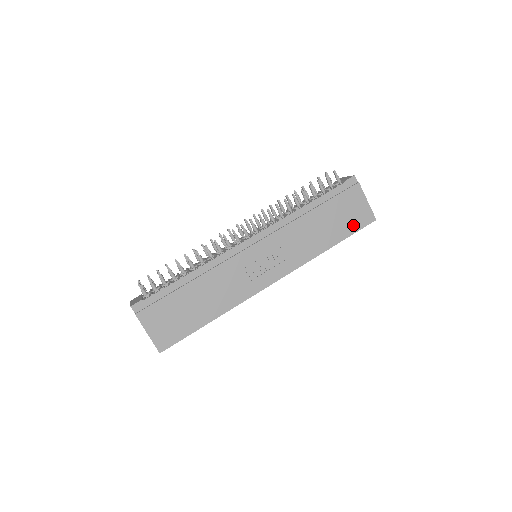
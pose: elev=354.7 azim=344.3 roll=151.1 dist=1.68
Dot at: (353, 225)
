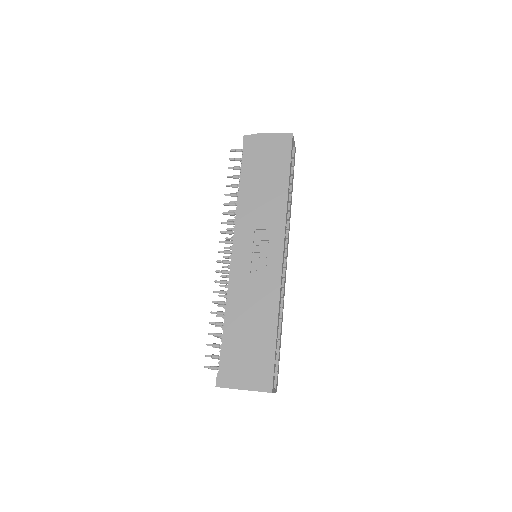
Dot at: (283, 156)
